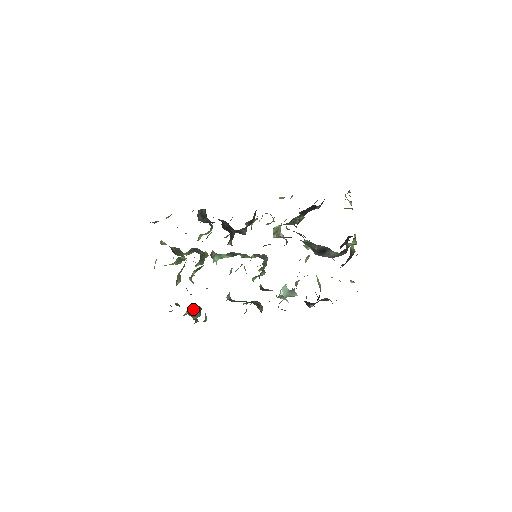
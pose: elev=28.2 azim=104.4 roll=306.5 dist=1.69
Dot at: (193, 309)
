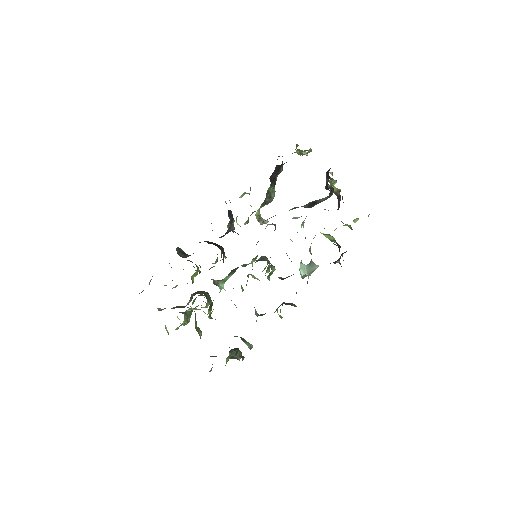
Dot at: occluded
